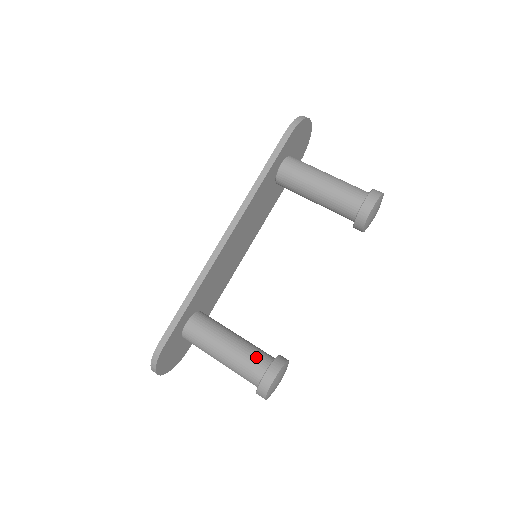
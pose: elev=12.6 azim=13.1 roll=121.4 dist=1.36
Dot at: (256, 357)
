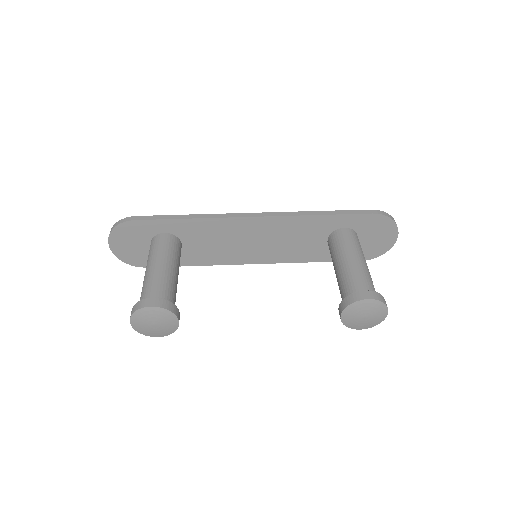
Dot at: (166, 290)
